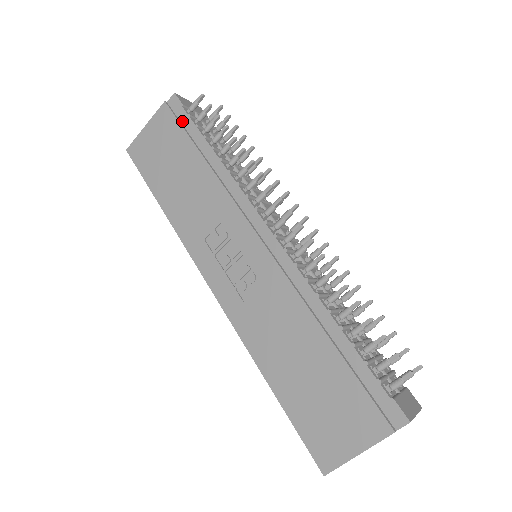
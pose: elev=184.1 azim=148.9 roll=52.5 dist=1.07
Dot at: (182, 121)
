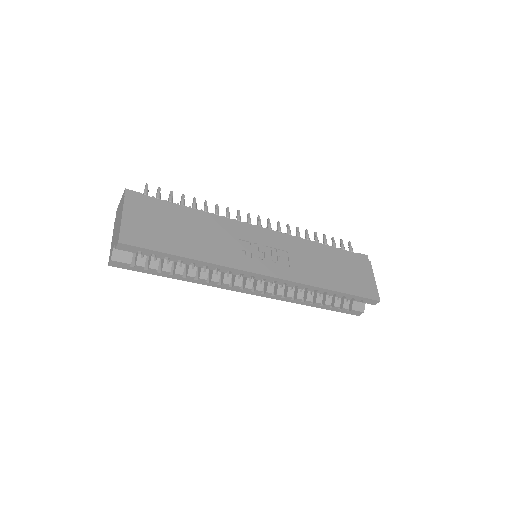
Dot at: (151, 202)
